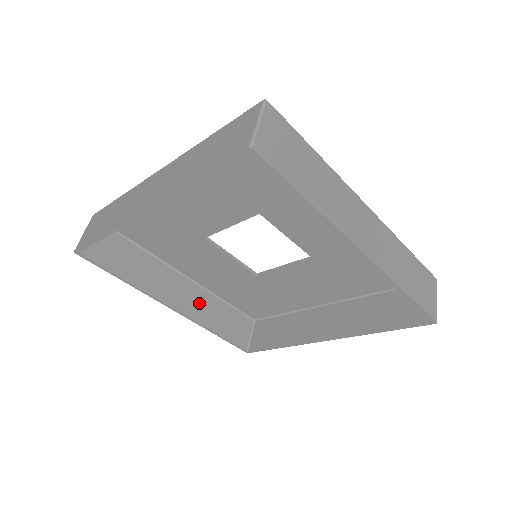
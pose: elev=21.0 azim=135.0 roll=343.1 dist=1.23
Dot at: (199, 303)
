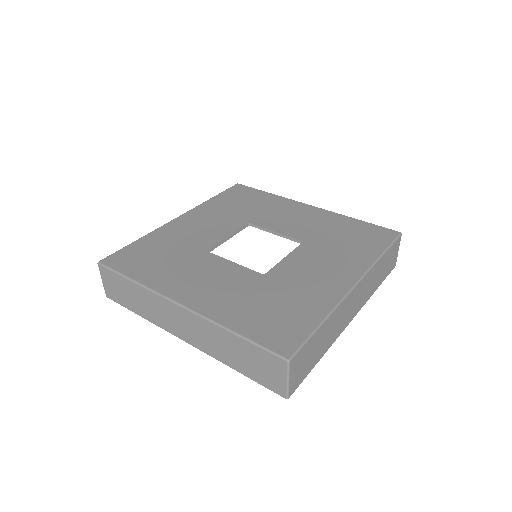
Dot at: occluded
